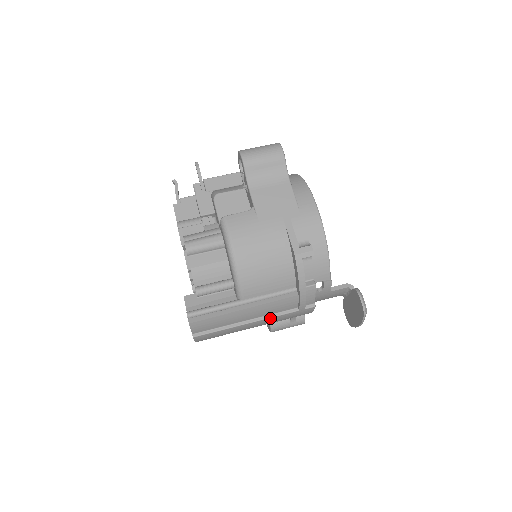
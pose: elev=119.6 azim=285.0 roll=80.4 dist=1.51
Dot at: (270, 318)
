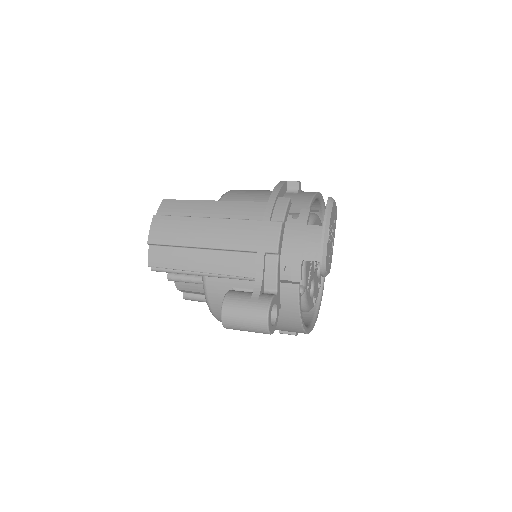
Dot at: (230, 220)
